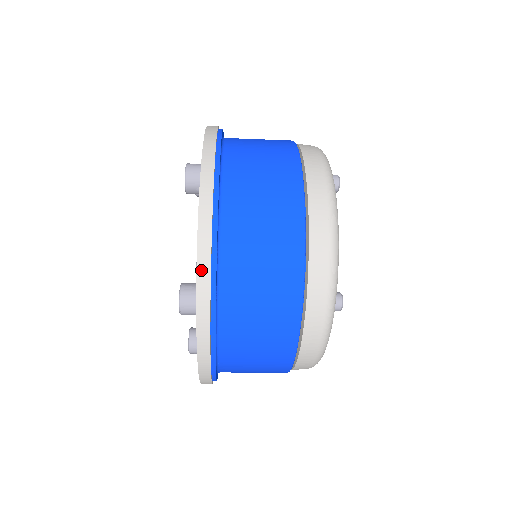
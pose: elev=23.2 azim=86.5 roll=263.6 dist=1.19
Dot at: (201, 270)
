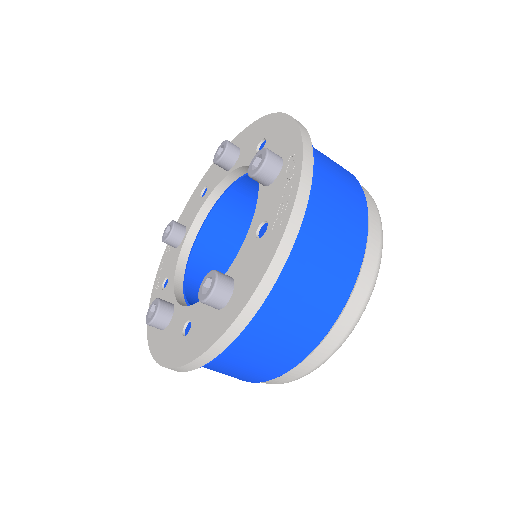
Dot at: (267, 278)
